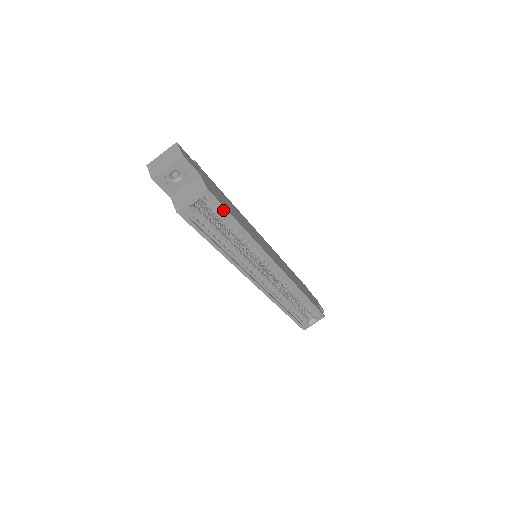
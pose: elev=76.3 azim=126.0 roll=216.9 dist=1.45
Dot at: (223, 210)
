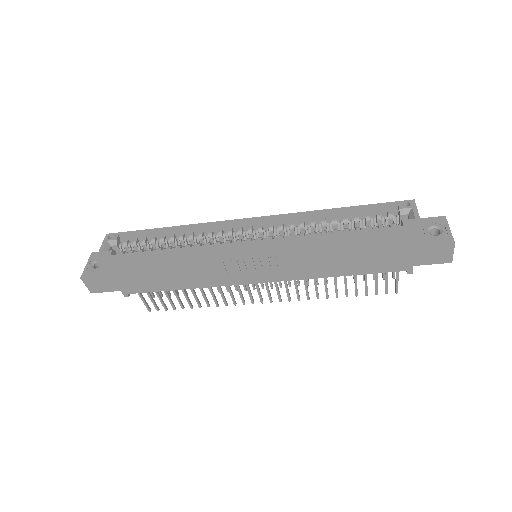
Dot at: (134, 233)
